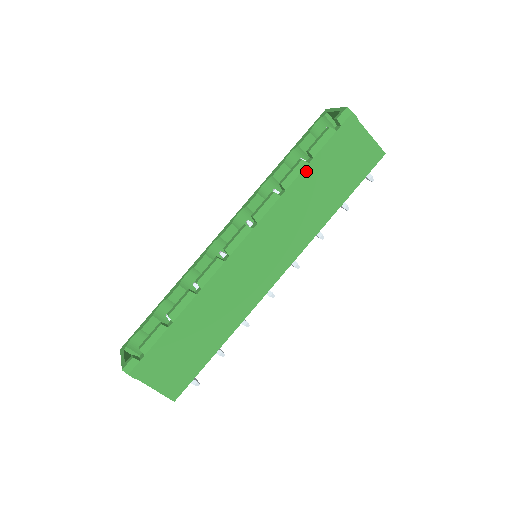
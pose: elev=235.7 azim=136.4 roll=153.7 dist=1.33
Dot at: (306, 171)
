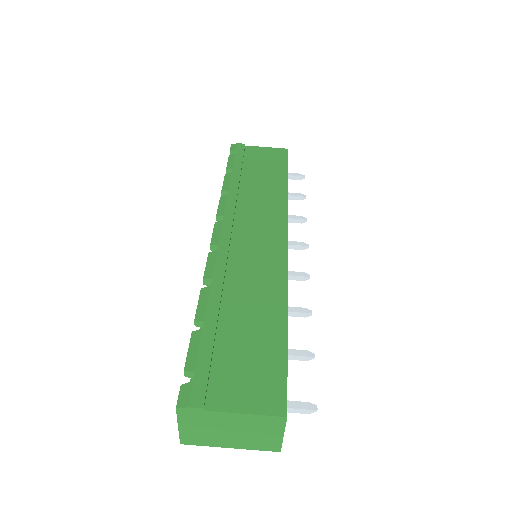
Dot at: (234, 176)
